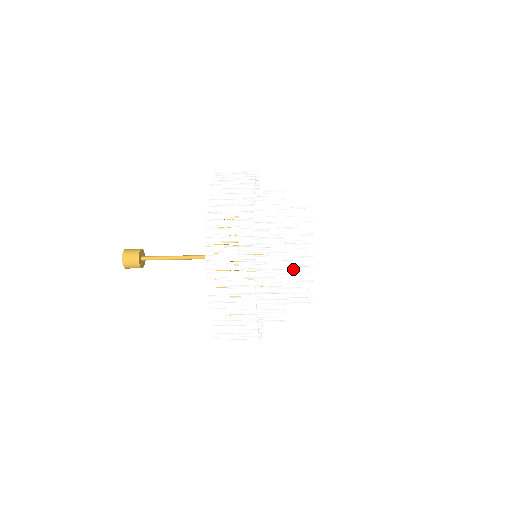
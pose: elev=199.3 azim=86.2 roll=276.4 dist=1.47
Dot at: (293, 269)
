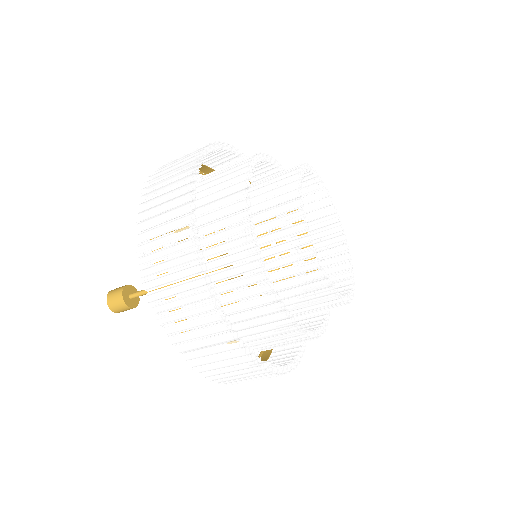
Dot at: (278, 245)
